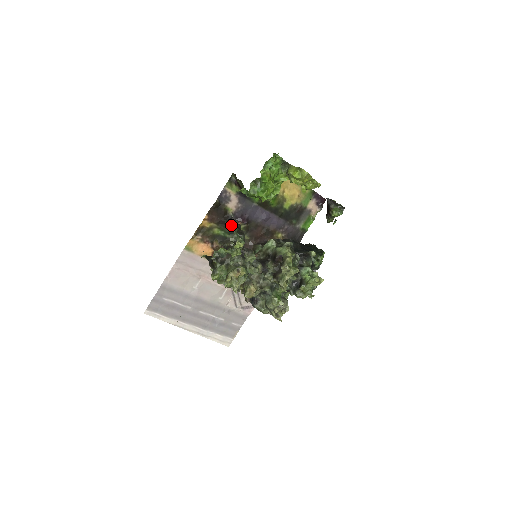
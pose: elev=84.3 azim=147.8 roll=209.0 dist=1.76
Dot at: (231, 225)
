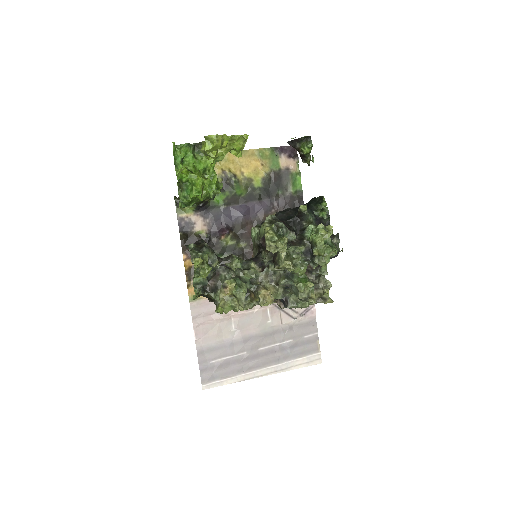
Dot at: (216, 245)
